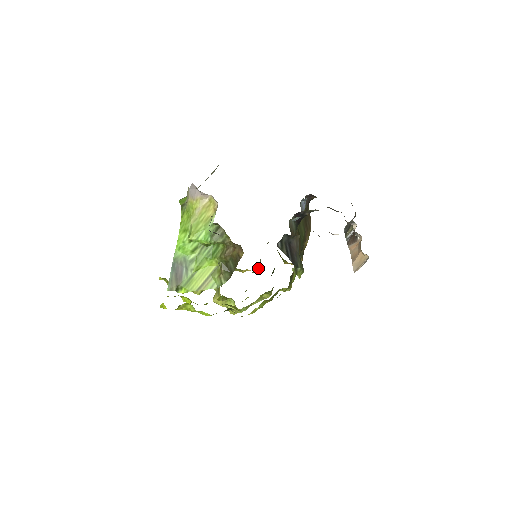
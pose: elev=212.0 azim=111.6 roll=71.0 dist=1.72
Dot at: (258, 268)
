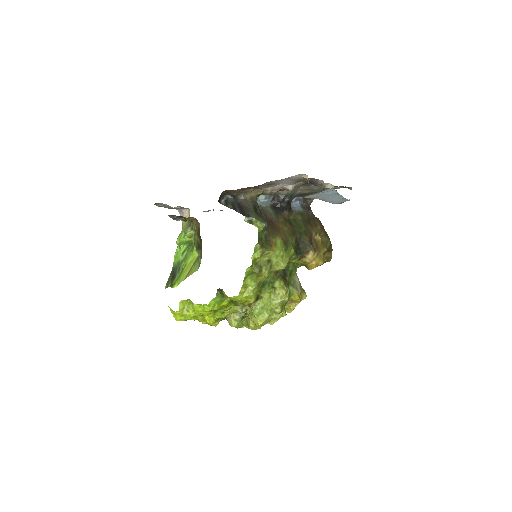
Dot at: (290, 288)
